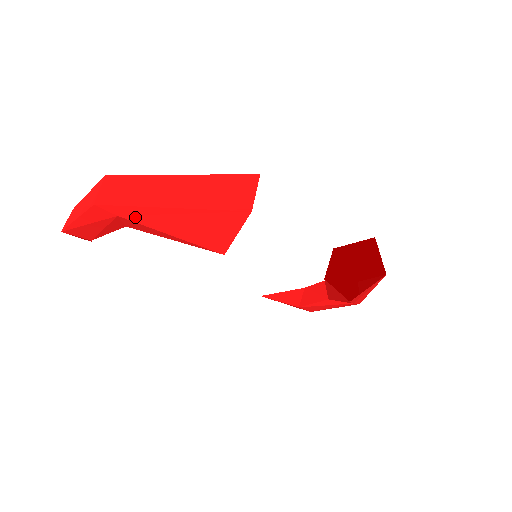
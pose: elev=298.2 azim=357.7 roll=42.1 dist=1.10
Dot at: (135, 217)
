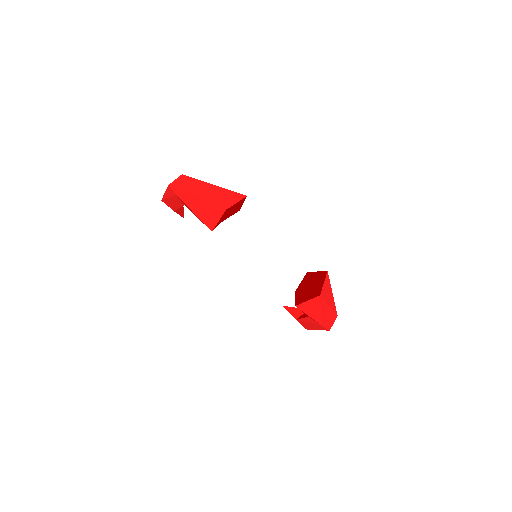
Dot at: (182, 198)
